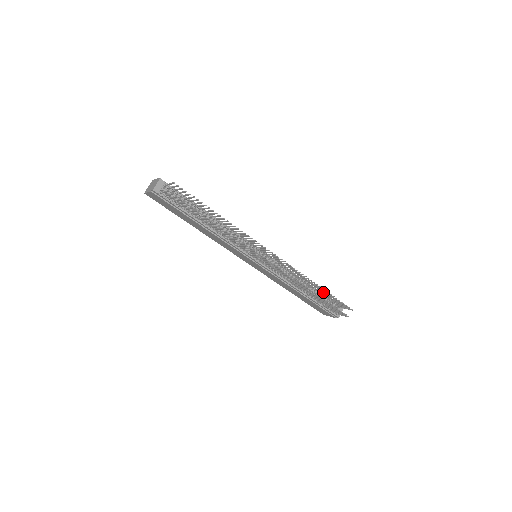
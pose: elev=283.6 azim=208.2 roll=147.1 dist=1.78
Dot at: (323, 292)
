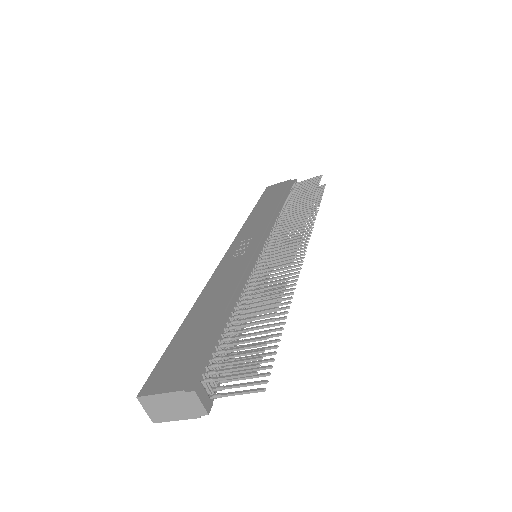
Dot at: (305, 196)
